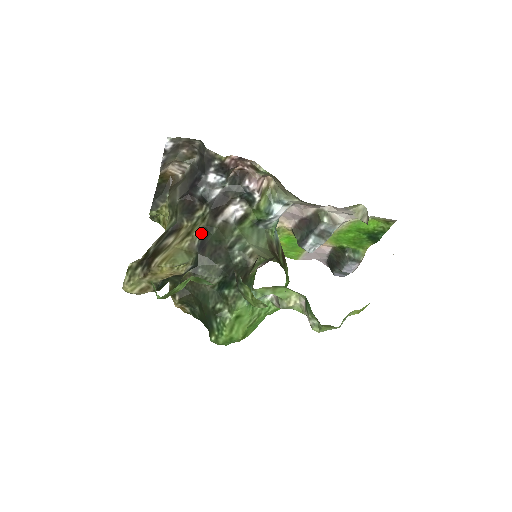
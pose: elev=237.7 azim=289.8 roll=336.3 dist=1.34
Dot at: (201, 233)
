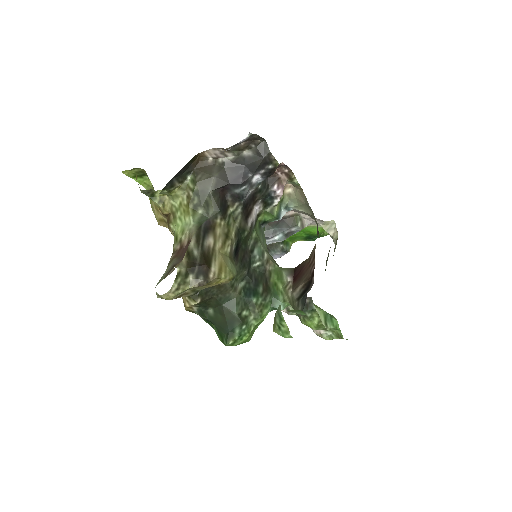
Dot at: (237, 236)
